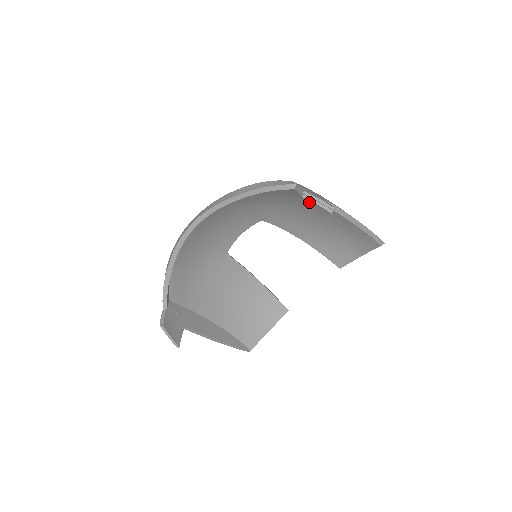
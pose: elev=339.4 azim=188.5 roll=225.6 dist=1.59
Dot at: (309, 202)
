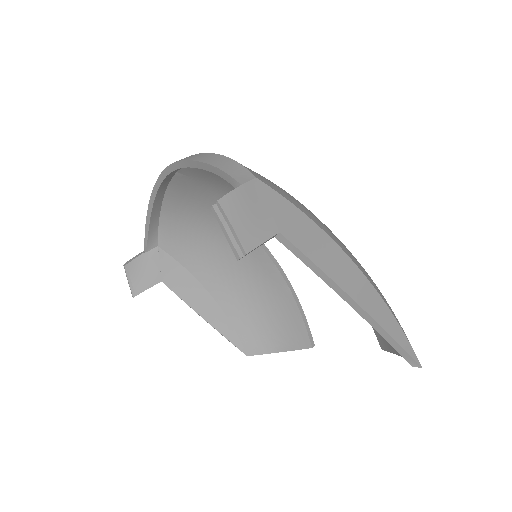
Dot at: occluded
